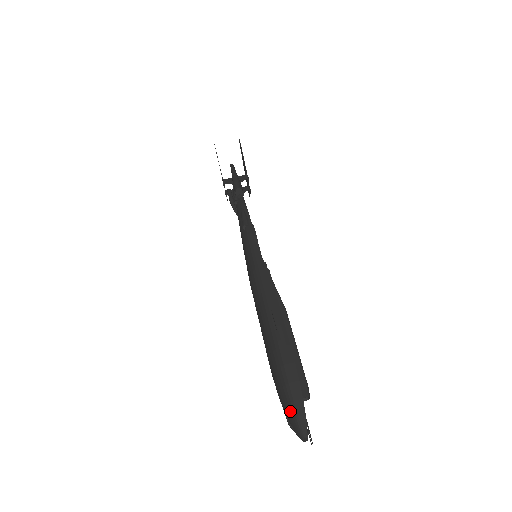
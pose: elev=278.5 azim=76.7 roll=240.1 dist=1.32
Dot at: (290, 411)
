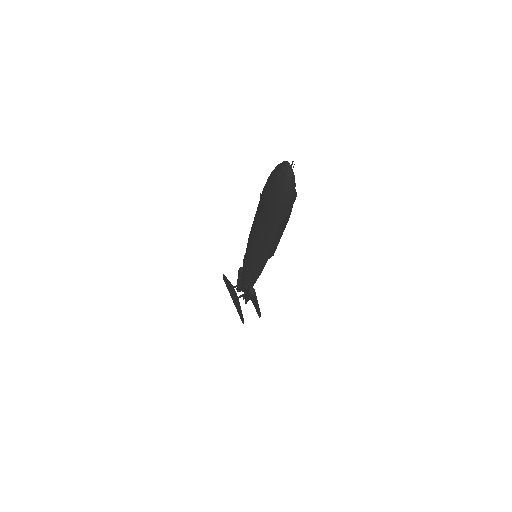
Dot at: (274, 171)
